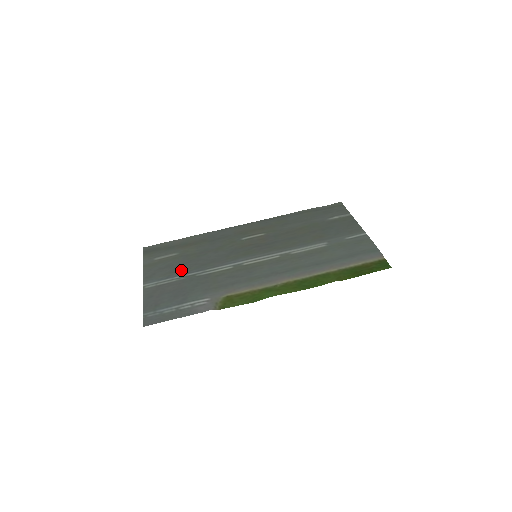
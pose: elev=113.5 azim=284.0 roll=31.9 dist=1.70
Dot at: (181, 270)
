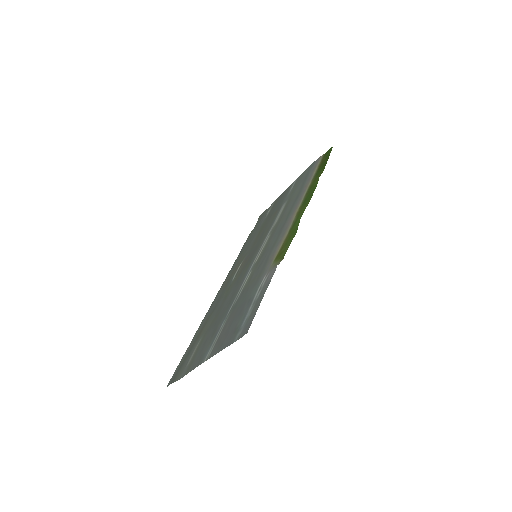
Dot at: (218, 324)
